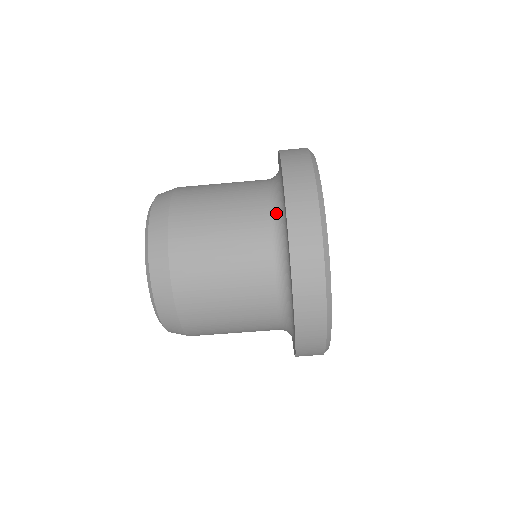
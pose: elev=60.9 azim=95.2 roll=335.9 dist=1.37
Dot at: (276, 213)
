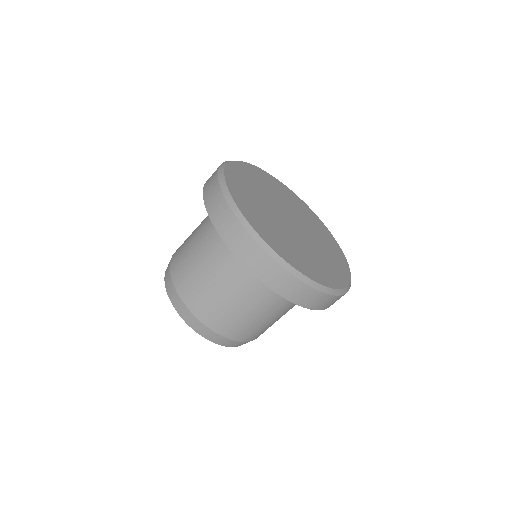
Dot at: occluded
